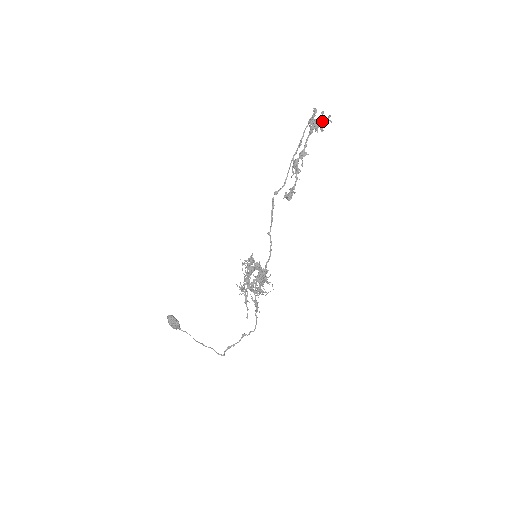
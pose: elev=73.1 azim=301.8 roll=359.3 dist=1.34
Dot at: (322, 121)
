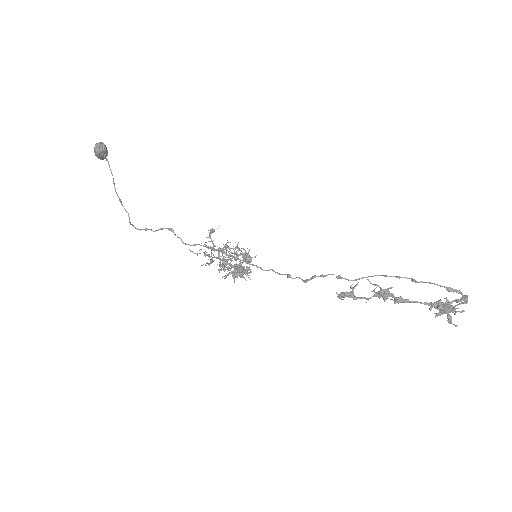
Dot at: (450, 321)
